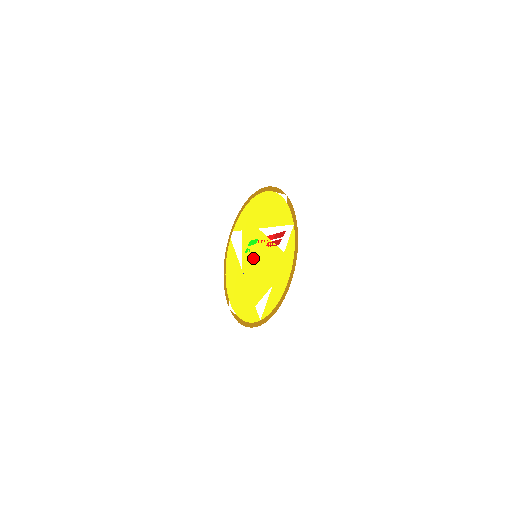
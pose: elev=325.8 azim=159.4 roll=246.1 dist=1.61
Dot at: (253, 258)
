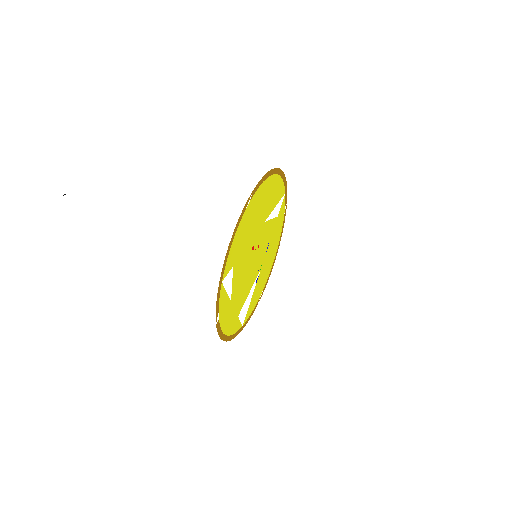
Dot at: (257, 257)
